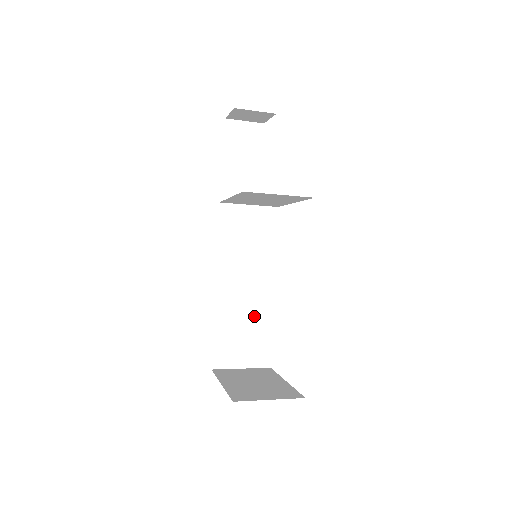
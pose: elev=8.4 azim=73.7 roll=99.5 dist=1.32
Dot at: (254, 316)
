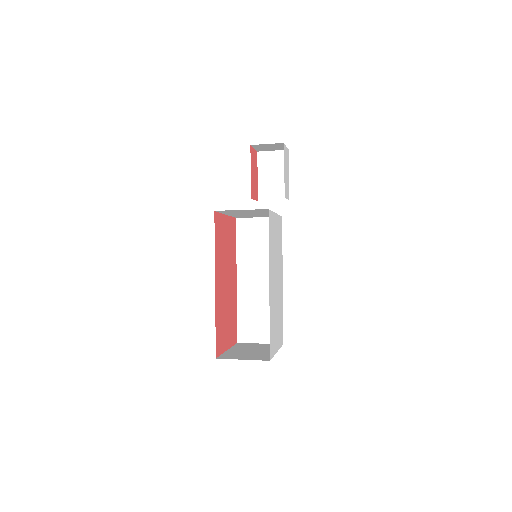
Dot at: (267, 303)
